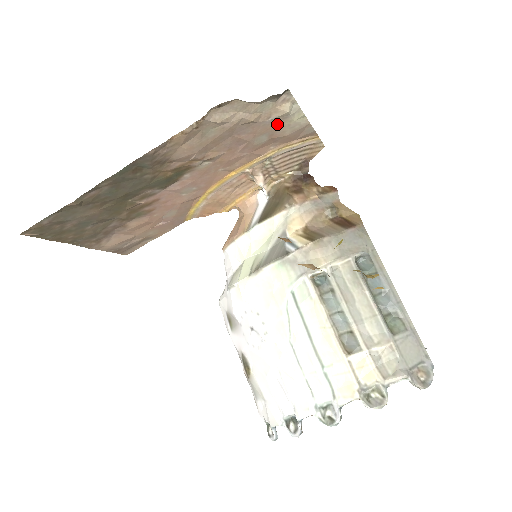
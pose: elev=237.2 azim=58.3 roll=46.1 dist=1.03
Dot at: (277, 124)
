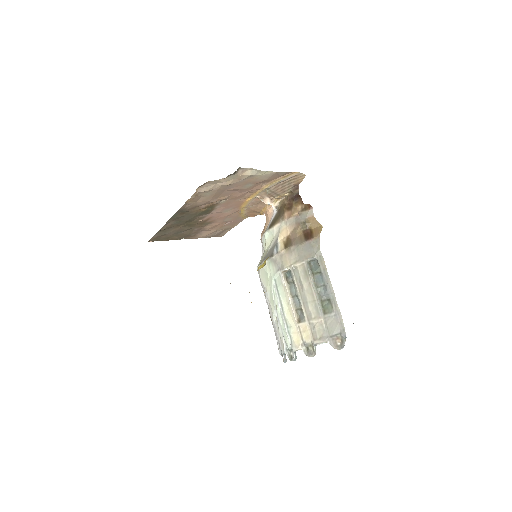
Dot at: (251, 179)
